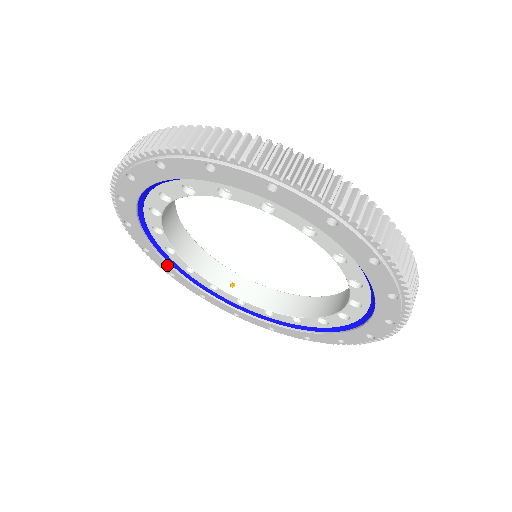
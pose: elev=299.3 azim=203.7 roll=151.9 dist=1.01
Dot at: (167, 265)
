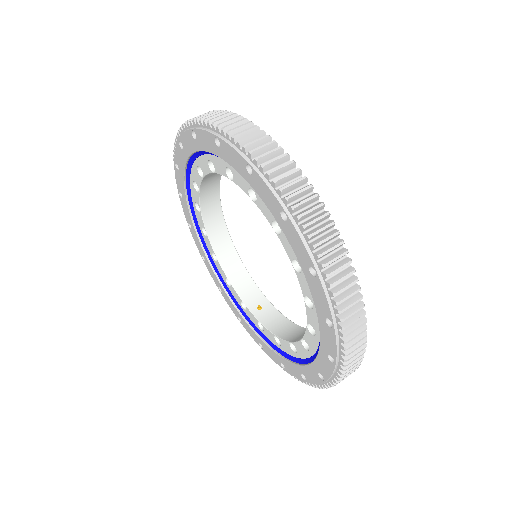
Dot at: (215, 276)
